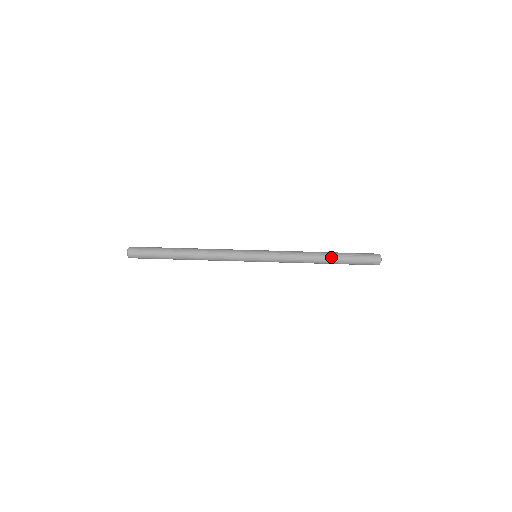
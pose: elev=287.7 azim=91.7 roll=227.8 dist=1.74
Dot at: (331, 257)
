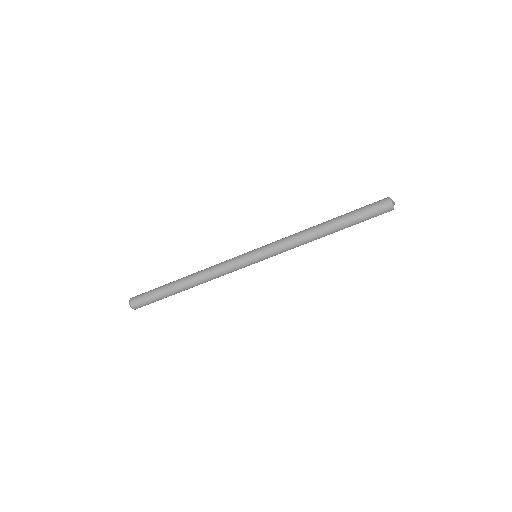
Dot at: (337, 229)
